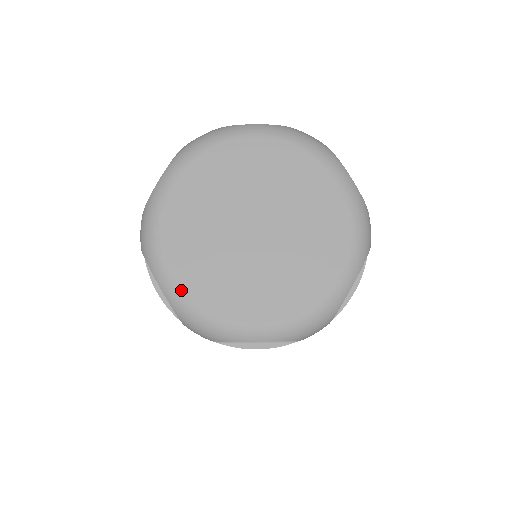
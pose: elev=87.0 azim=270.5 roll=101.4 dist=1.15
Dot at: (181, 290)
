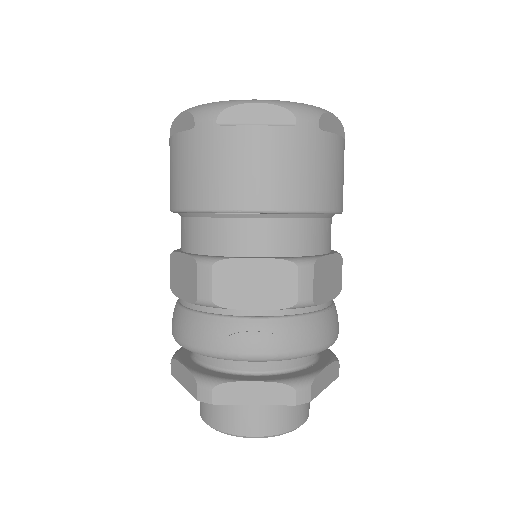
Dot at: occluded
